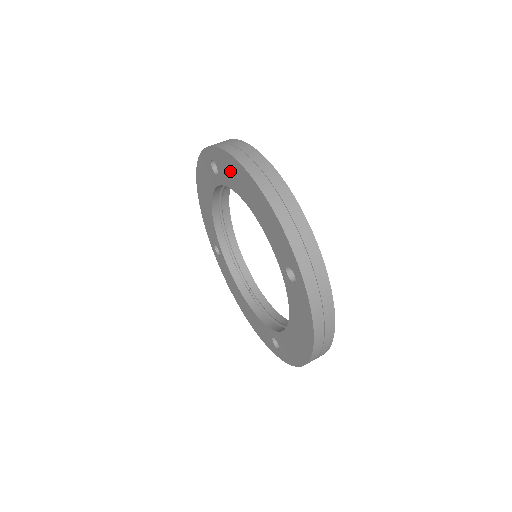
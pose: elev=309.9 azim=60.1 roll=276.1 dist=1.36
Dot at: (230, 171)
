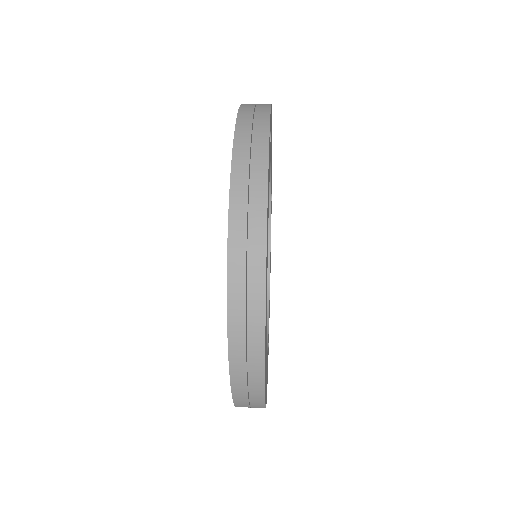
Dot at: occluded
